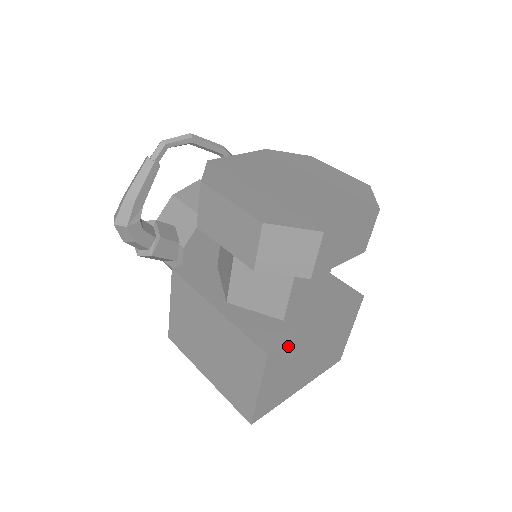
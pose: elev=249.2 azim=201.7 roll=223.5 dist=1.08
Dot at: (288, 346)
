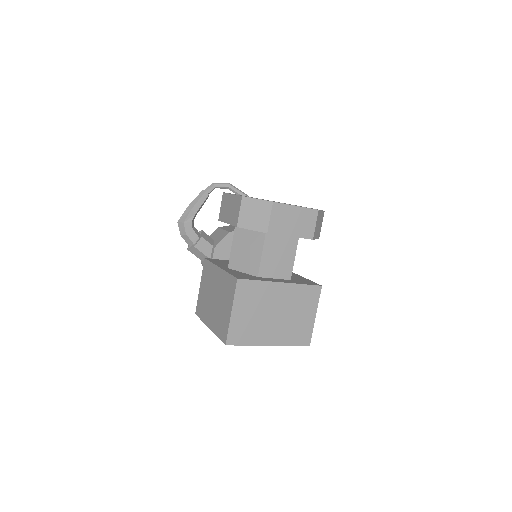
Dot at: (254, 284)
